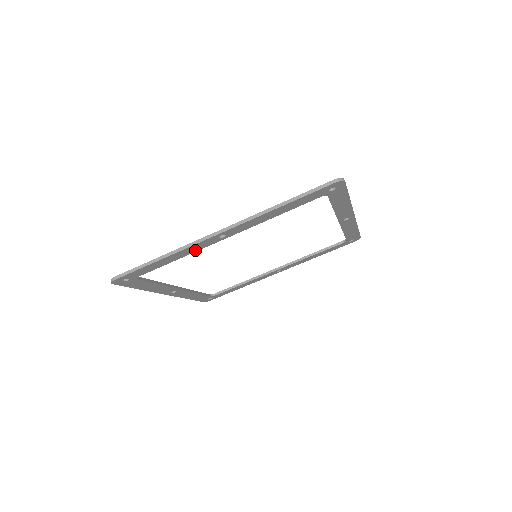
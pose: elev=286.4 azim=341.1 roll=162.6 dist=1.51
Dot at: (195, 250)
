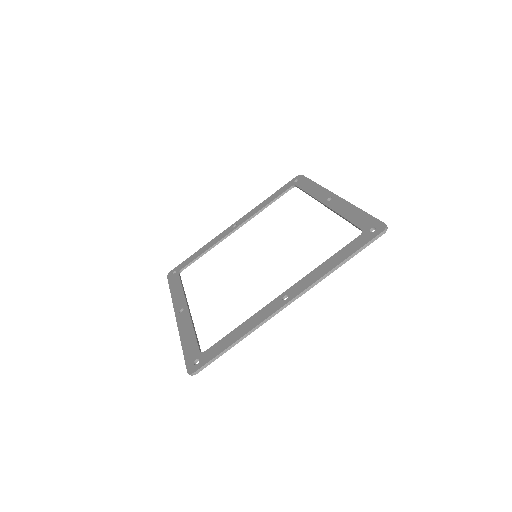
Dot at: (183, 297)
